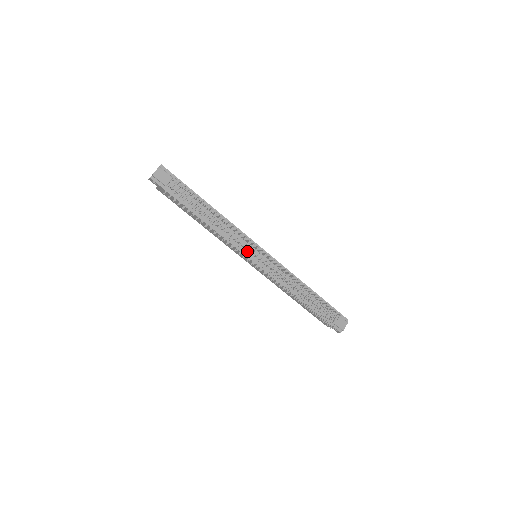
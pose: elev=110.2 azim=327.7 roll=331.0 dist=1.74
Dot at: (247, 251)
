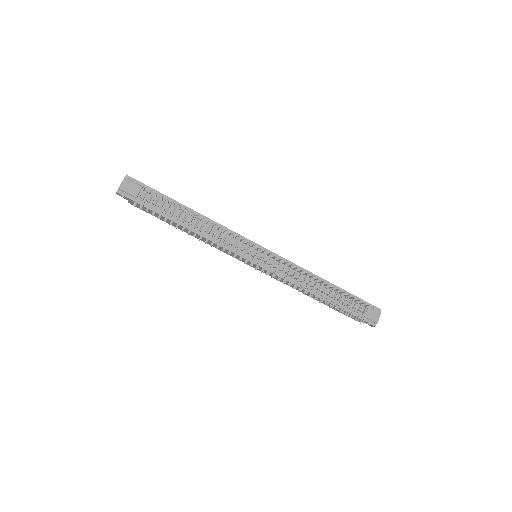
Dot at: (243, 252)
